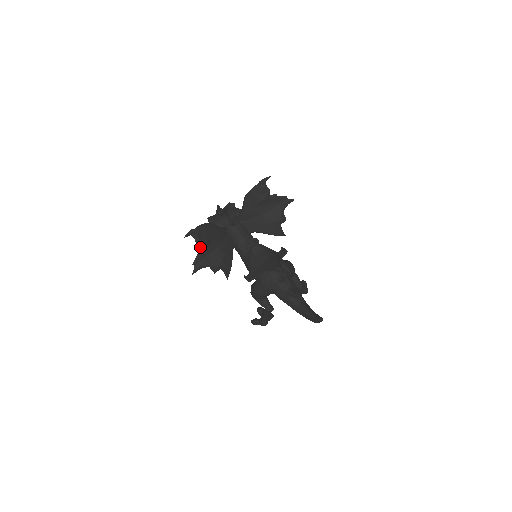
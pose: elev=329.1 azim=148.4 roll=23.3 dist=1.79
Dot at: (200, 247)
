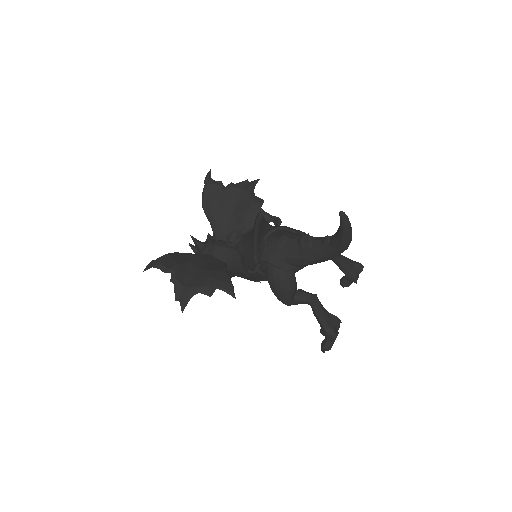
Dot at: (173, 275)
